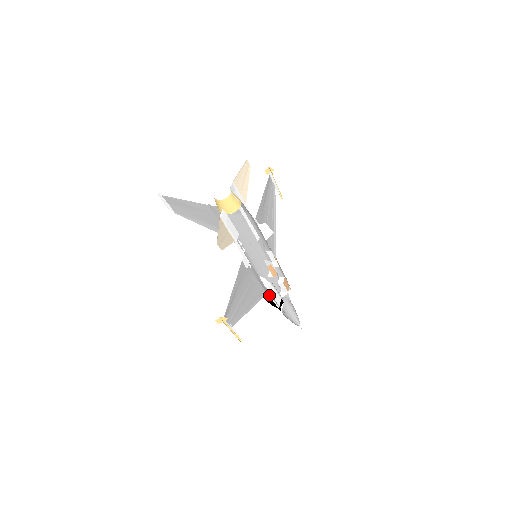
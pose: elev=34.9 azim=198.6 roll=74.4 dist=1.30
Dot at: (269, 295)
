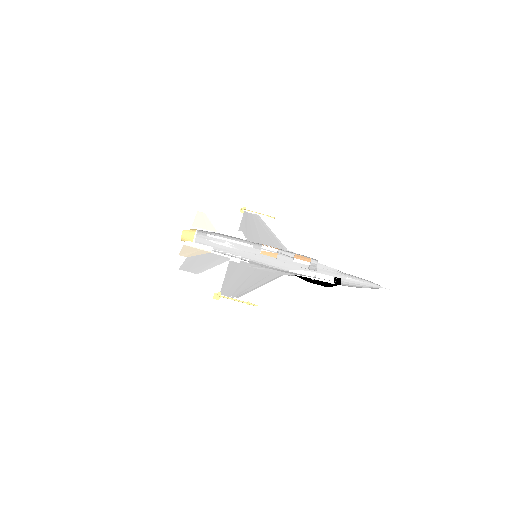
Dot at: (294, 274)
